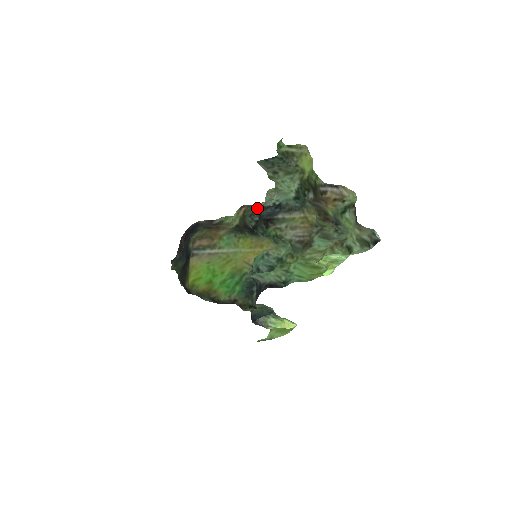
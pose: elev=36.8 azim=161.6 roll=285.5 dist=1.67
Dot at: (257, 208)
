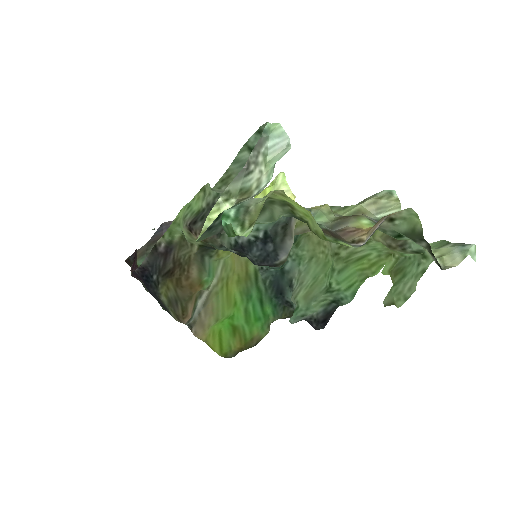
Dot at: occluded
